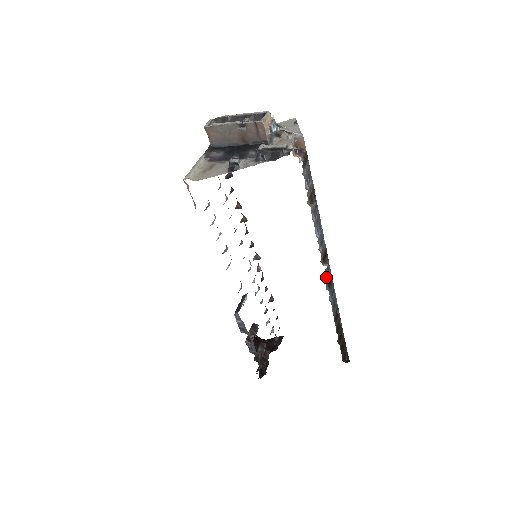
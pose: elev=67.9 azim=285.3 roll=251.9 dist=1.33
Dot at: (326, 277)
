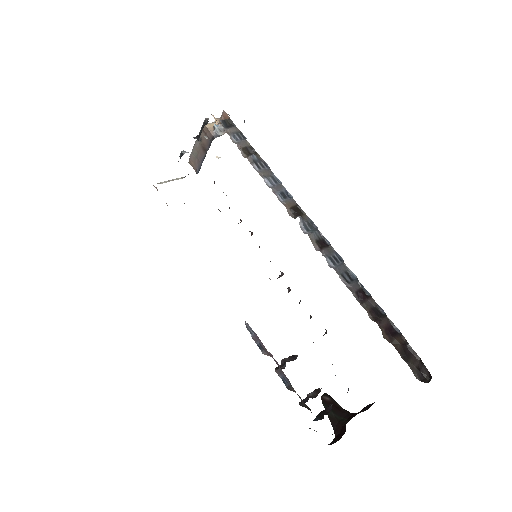
Dot at: (307, 233)
